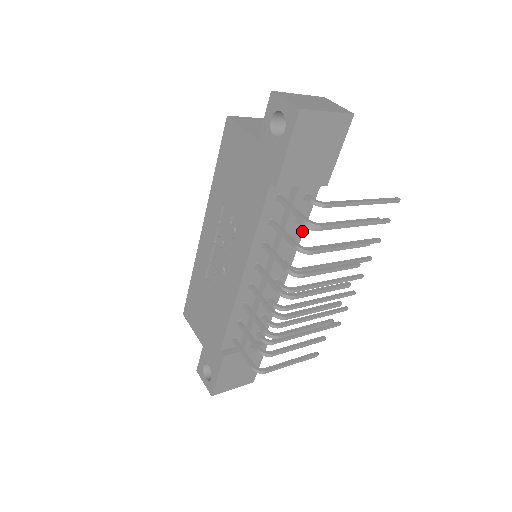
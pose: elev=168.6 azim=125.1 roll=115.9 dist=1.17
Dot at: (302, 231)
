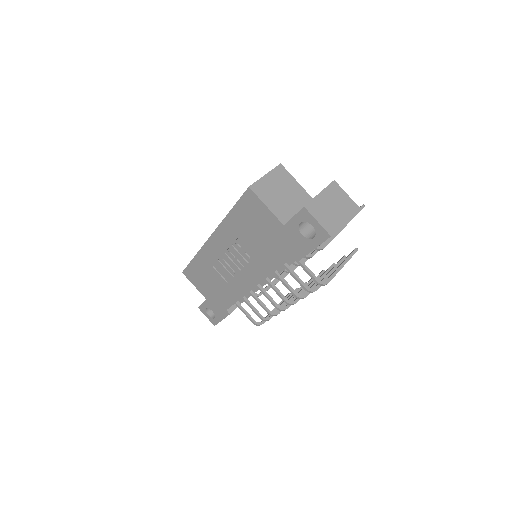
Dot at: occluded
